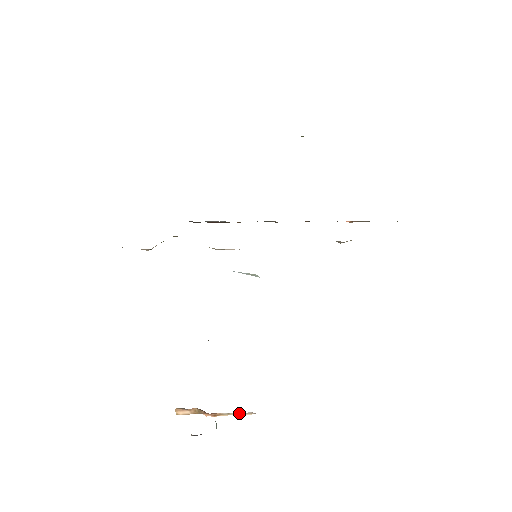
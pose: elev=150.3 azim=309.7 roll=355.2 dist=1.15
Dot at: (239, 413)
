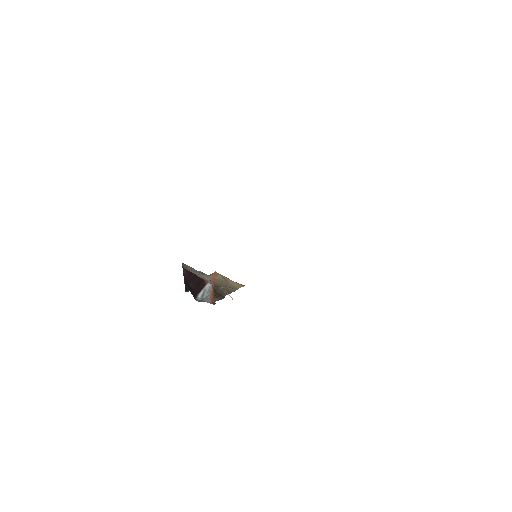
Dot at: occluded
